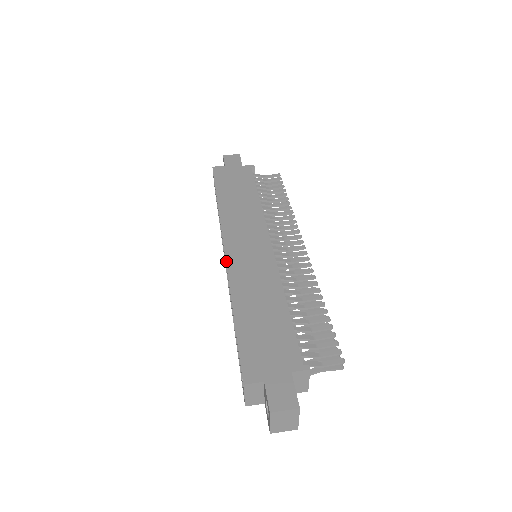
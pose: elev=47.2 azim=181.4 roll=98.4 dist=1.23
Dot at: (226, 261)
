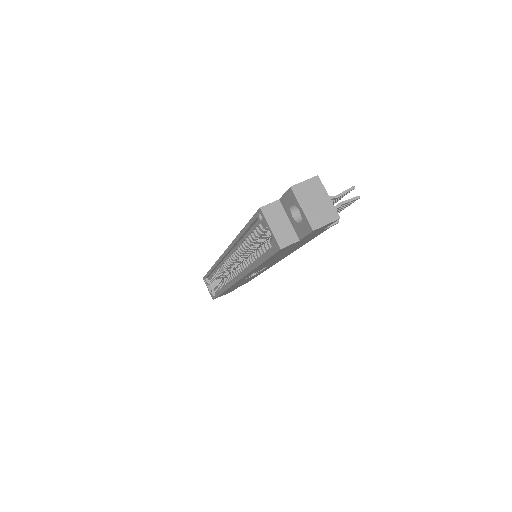
Dot at: (225, 250)
